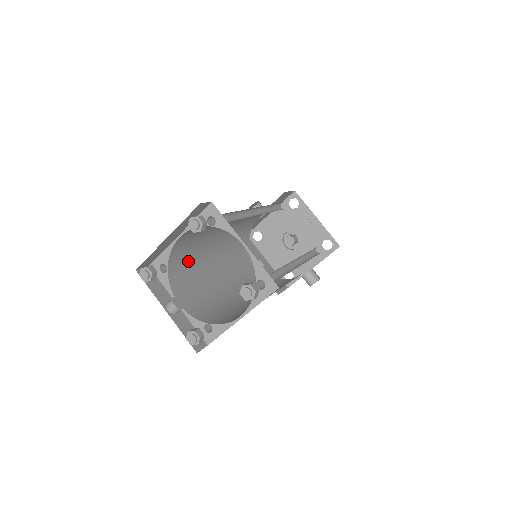
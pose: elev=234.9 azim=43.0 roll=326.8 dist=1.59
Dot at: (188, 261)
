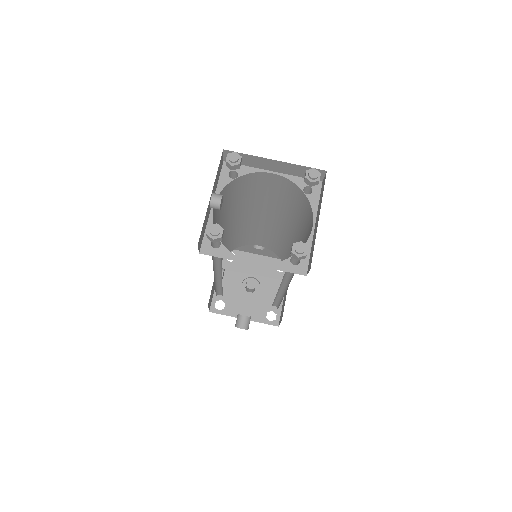
Dot at: (236, 196)
